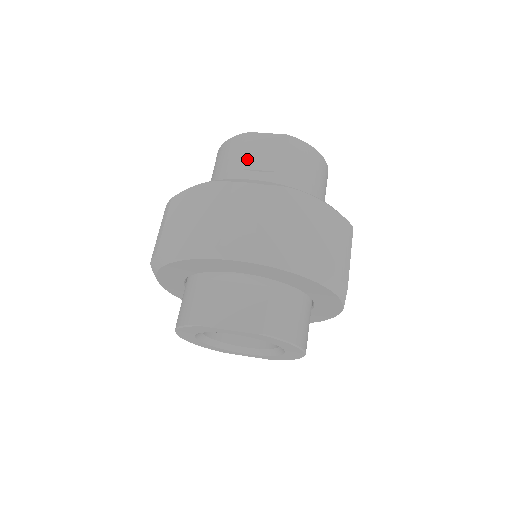
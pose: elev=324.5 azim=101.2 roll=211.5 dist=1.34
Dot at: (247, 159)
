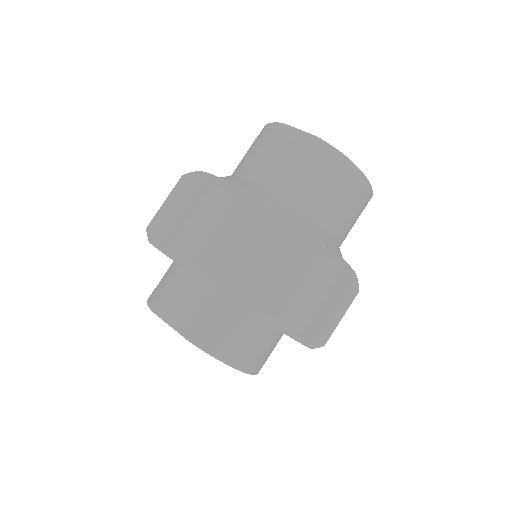
Dot at: (265, 154)
